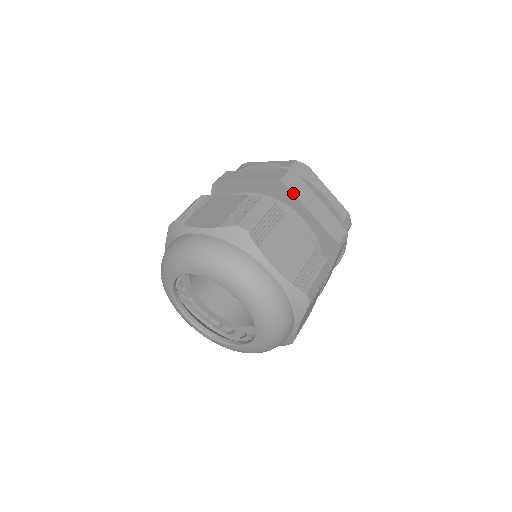
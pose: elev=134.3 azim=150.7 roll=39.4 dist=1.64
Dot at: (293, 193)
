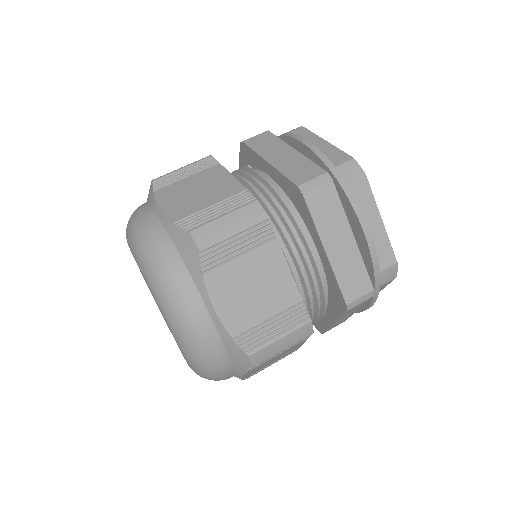
Dot at: (309, 211)
